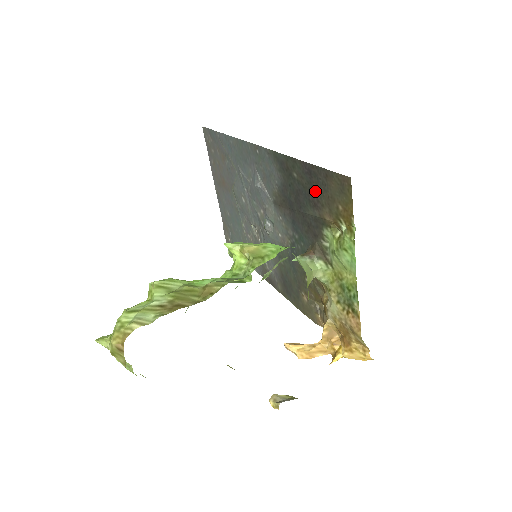
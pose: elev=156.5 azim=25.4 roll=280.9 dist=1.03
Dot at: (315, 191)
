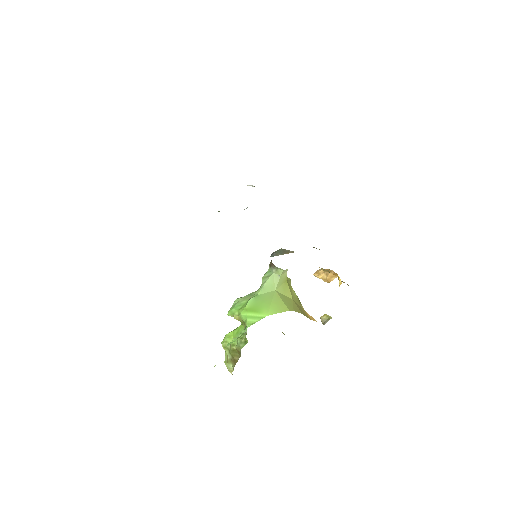
Dot at: occluded
